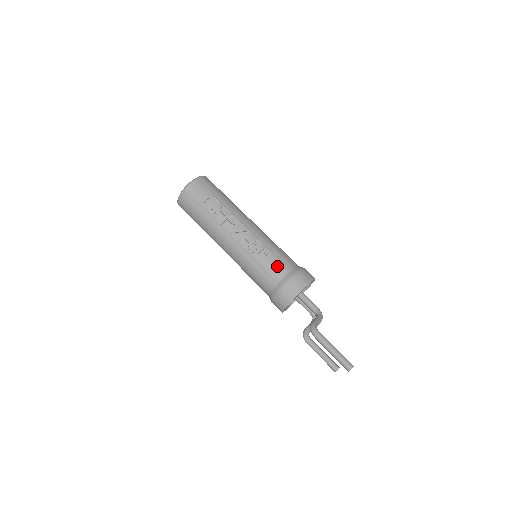
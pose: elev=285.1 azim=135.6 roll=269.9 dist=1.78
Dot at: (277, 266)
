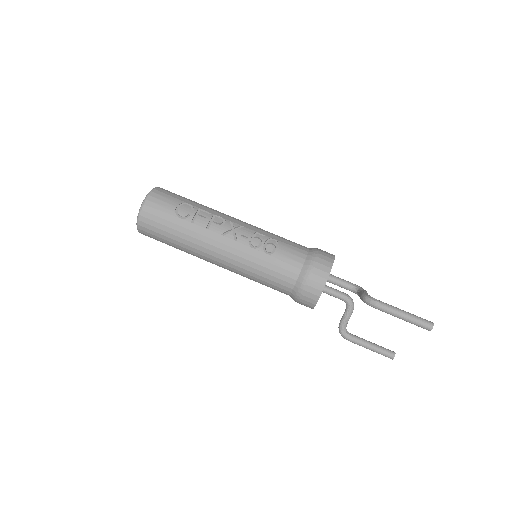
Dot at: (291, 252)
